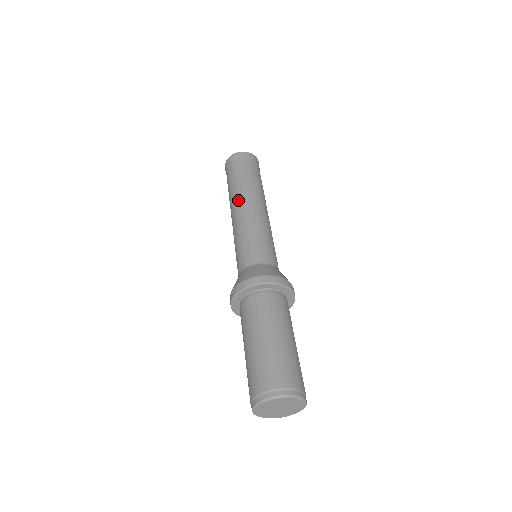
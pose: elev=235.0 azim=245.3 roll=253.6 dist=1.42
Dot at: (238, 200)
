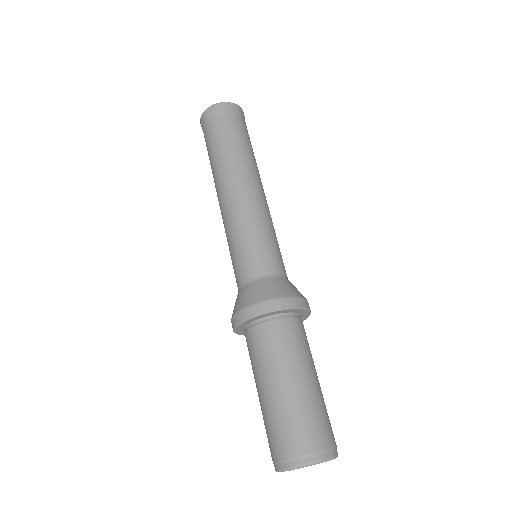
Dot at: (224, 181)
